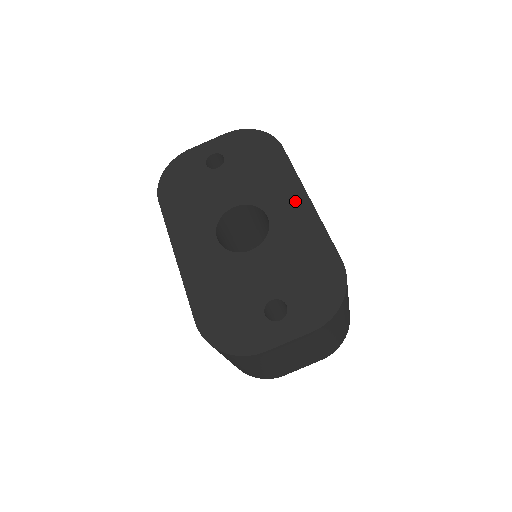
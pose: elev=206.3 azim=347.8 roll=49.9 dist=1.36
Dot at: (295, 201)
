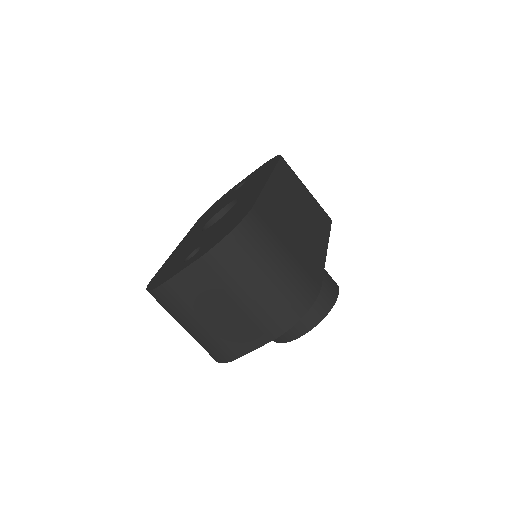
Dot at: (259, 184)
